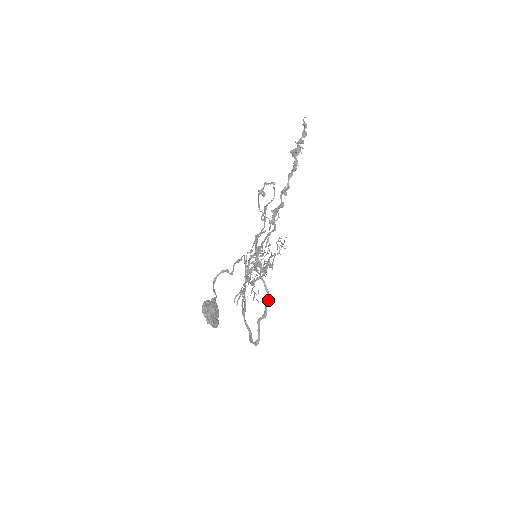
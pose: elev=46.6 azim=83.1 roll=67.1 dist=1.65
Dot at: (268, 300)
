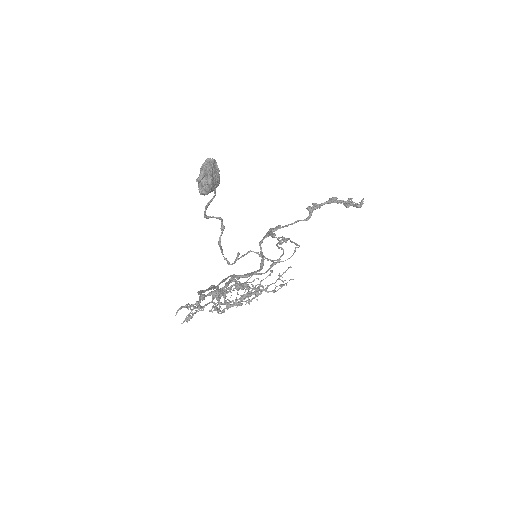
Dot at: (259, 270)
